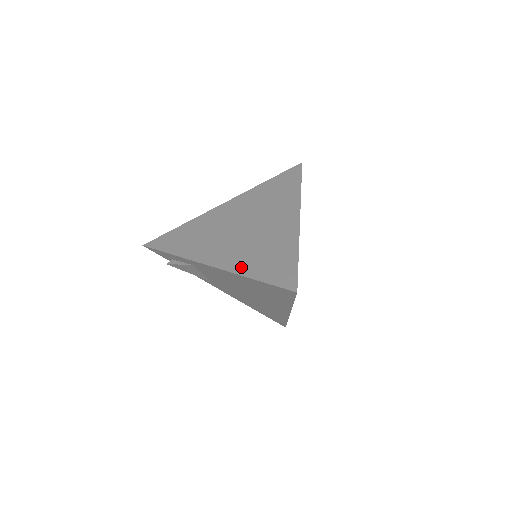
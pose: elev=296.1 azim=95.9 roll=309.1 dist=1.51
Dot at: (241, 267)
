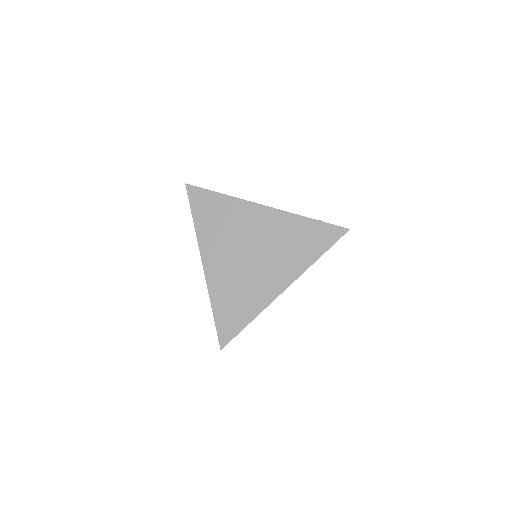
Dot at: (215, 292)
